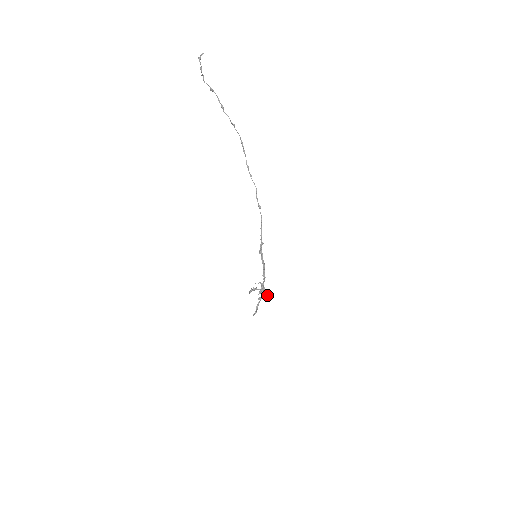
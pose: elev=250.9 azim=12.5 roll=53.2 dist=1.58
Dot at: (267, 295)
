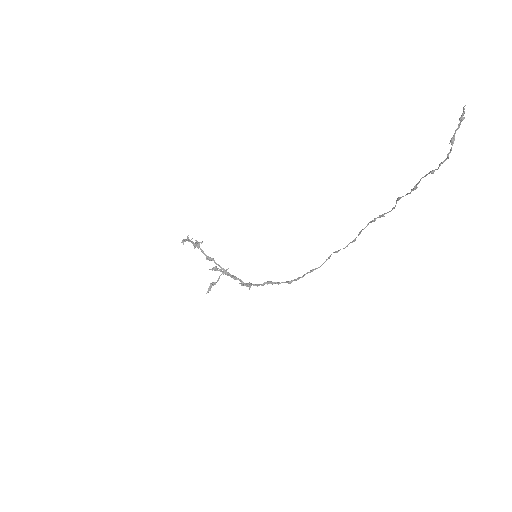
Dot at: (222, 269)
